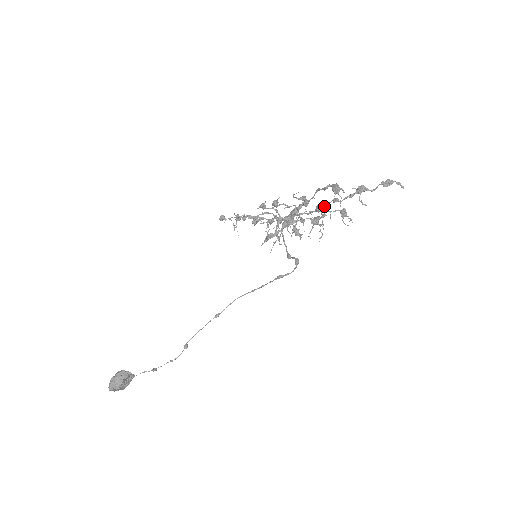
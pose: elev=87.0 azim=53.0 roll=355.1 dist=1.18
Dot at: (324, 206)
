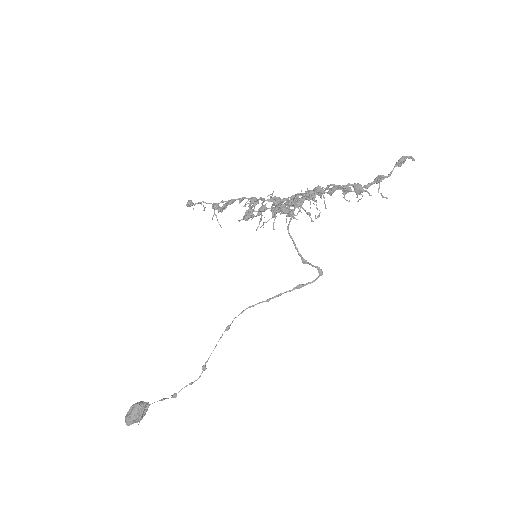
Dot at: (329, 192)
